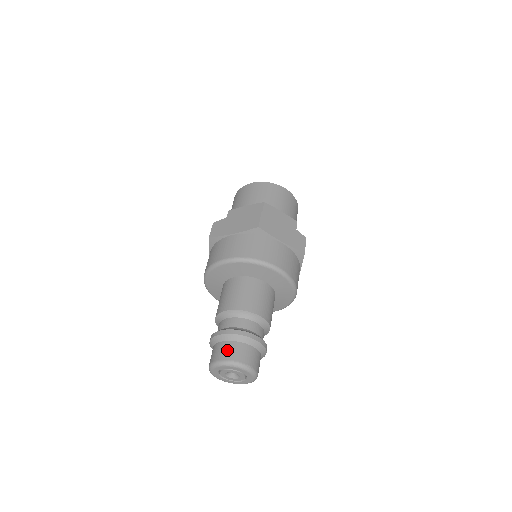
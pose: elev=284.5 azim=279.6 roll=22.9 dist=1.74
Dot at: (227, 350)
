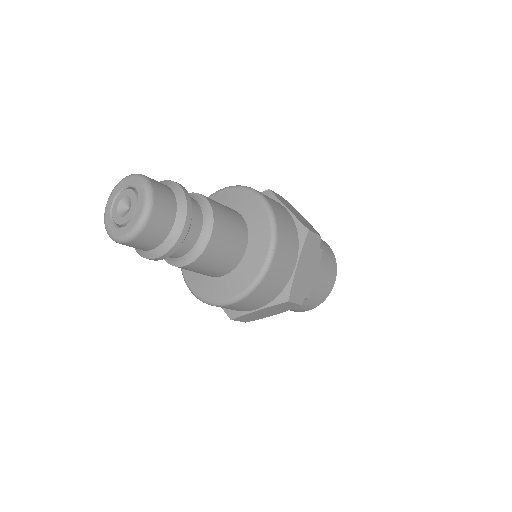
Dot at: occluded
